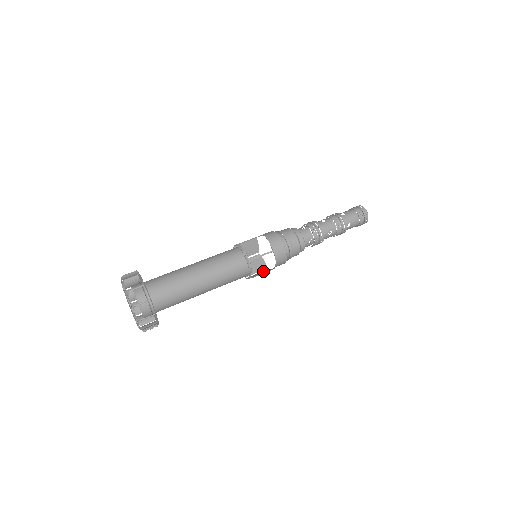
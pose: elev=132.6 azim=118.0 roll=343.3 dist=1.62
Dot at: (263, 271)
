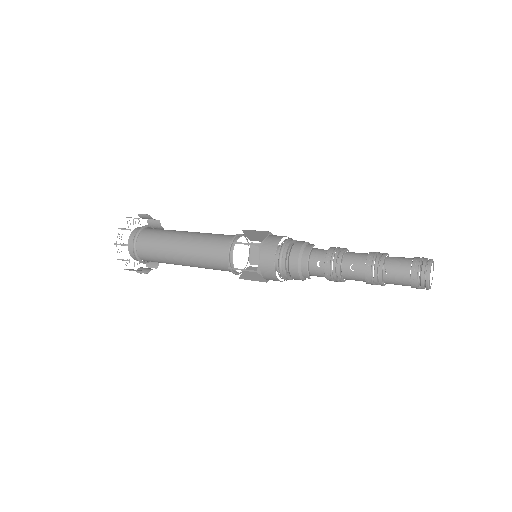
Dot at: occluded
